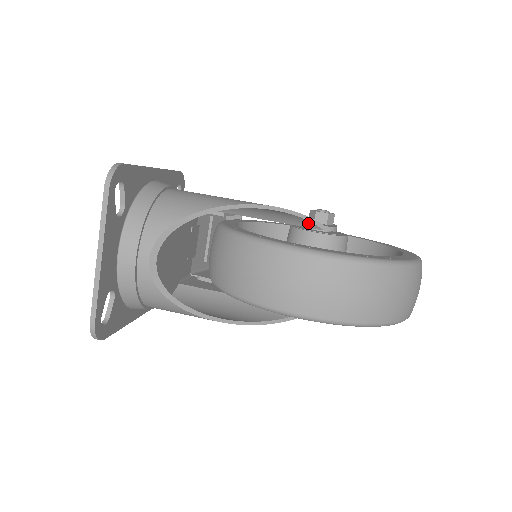
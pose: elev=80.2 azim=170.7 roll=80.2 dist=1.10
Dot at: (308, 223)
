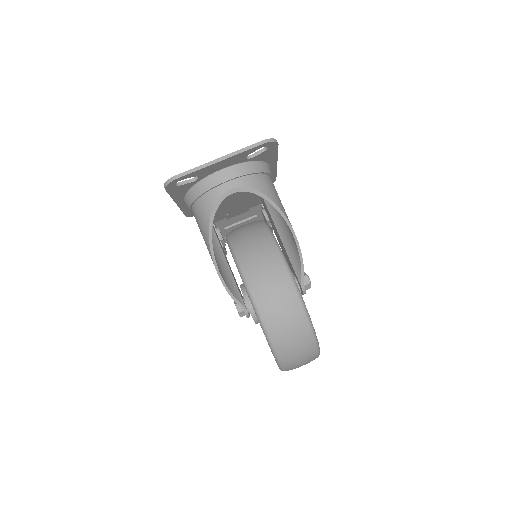
Dot at: (300, 273)
